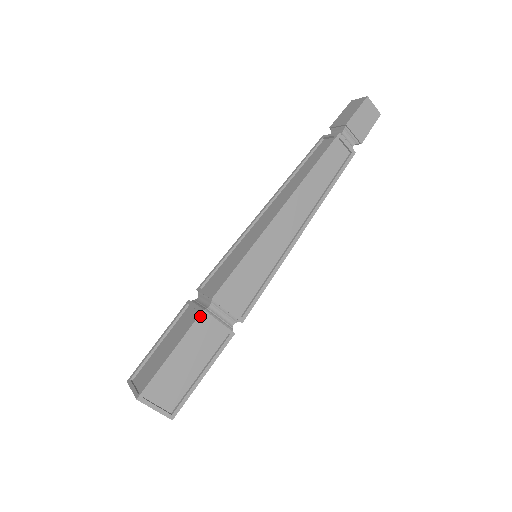
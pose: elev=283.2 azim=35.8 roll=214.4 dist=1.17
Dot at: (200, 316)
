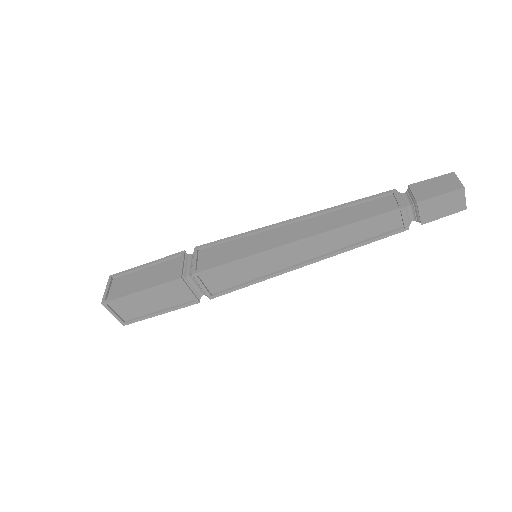
Dot at: (176, 280)
